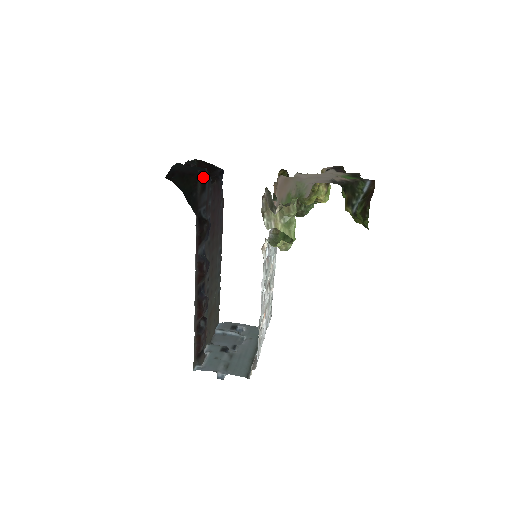
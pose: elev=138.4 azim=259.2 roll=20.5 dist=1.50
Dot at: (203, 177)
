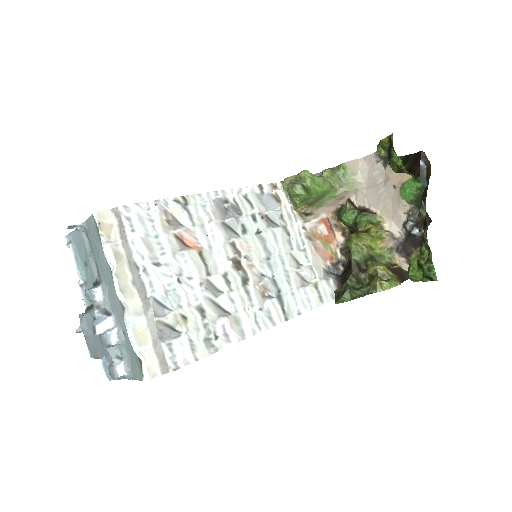
Dot at: occluded
